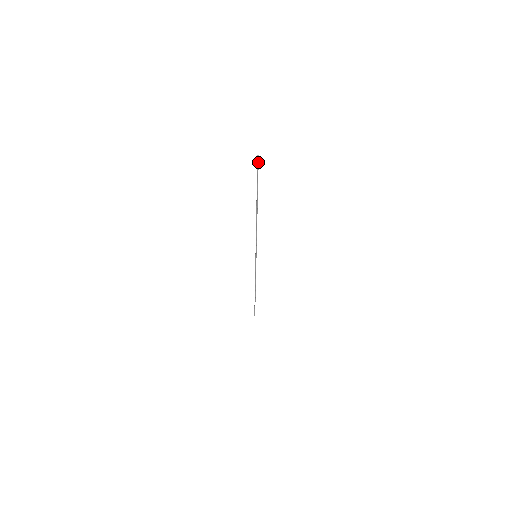
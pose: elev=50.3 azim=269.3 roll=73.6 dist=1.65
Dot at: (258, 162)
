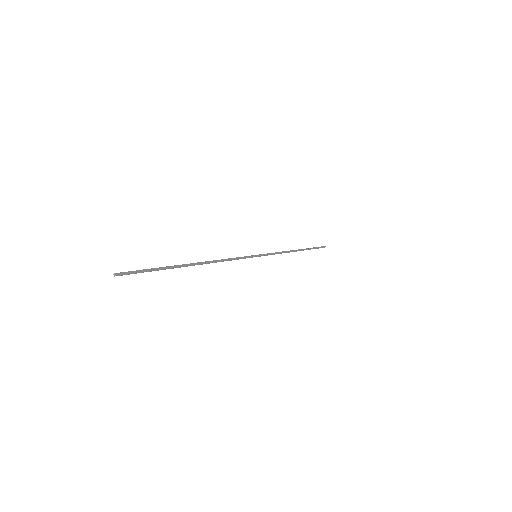
Dot at: (124, 274)
